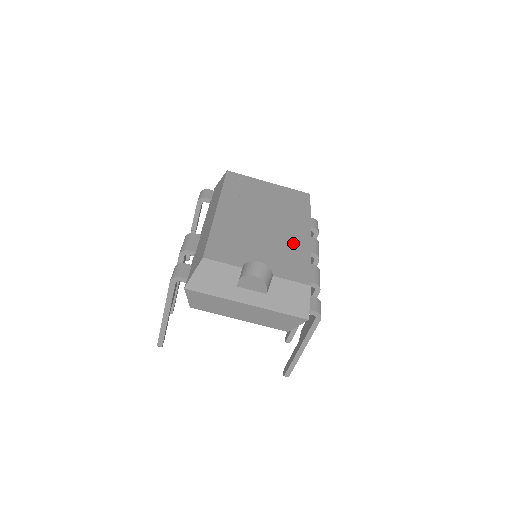
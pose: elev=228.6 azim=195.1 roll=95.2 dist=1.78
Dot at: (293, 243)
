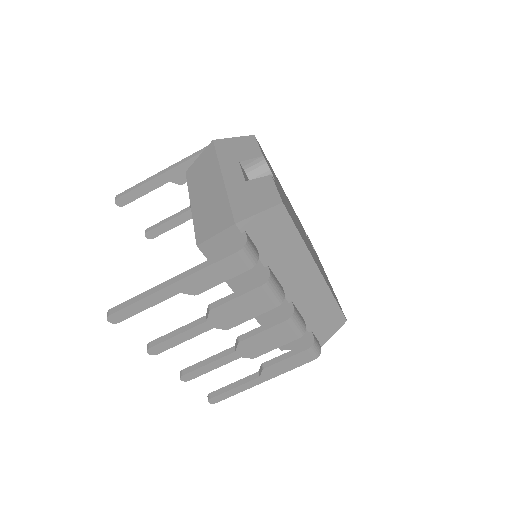
Dot at: (303, 237)
